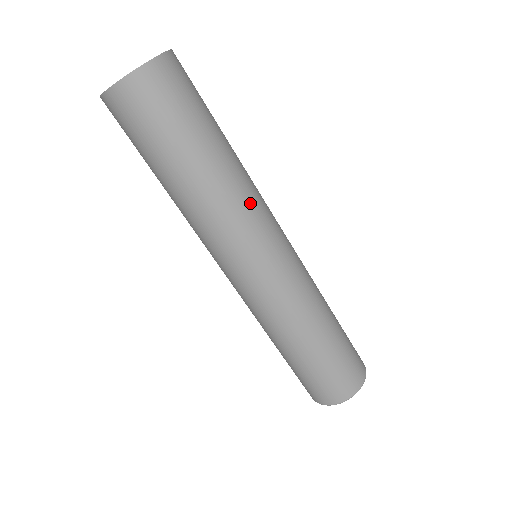
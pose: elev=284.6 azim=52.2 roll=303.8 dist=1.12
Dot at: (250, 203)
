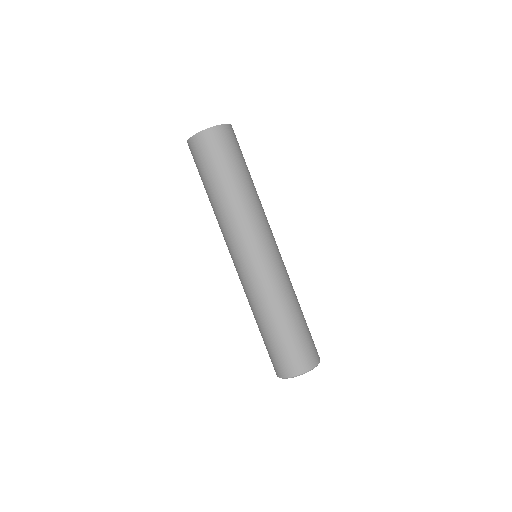
Dot at: (264, 213)
